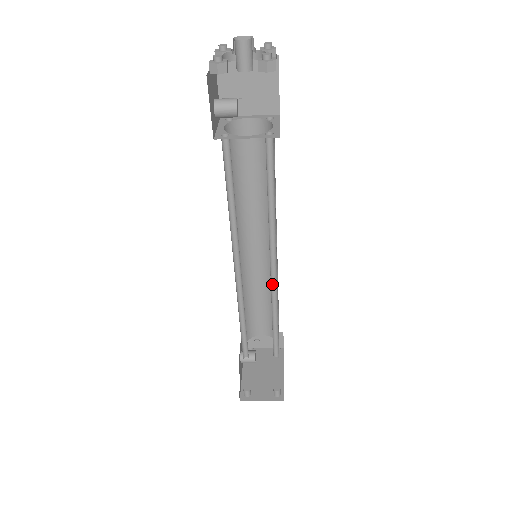
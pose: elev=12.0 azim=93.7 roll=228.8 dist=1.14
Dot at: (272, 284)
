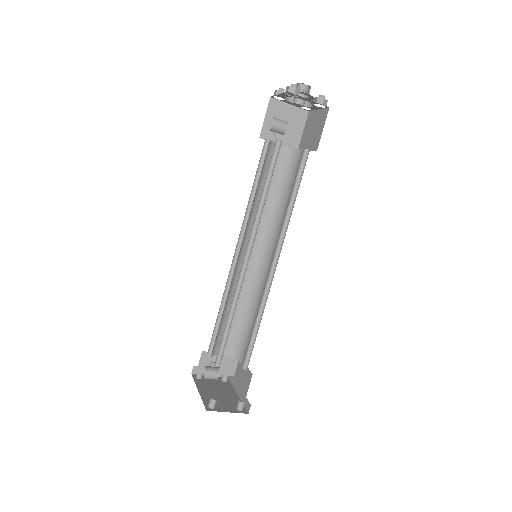
Dot at: (267, 282)
